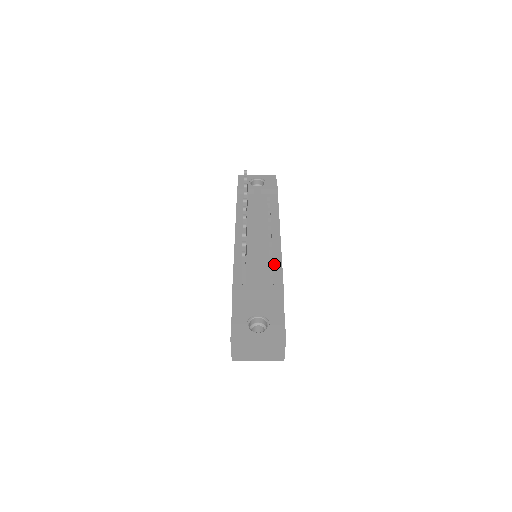
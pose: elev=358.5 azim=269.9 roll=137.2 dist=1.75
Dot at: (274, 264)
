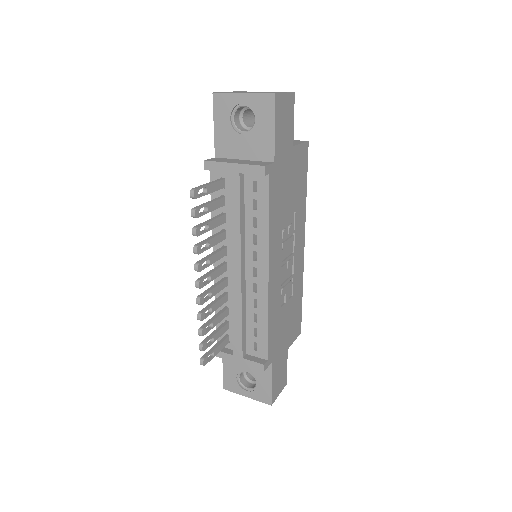
Dot at: (259, 322)
